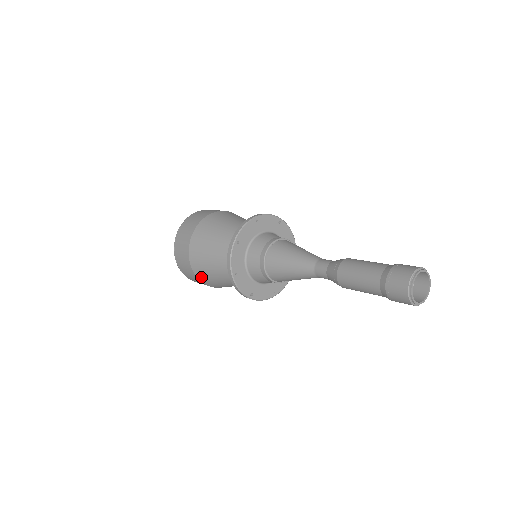
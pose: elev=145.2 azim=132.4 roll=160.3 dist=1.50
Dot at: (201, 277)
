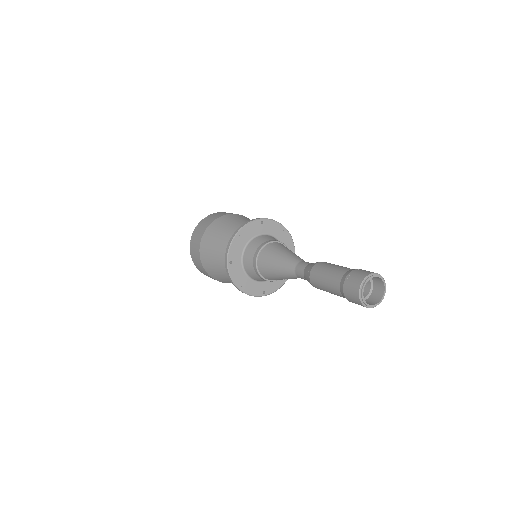
Dot at: (224, 282)
